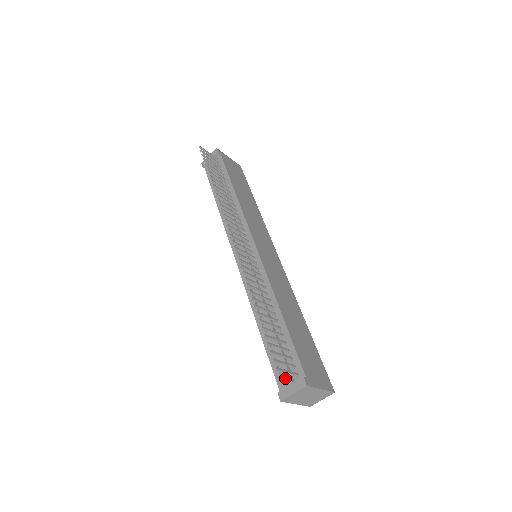
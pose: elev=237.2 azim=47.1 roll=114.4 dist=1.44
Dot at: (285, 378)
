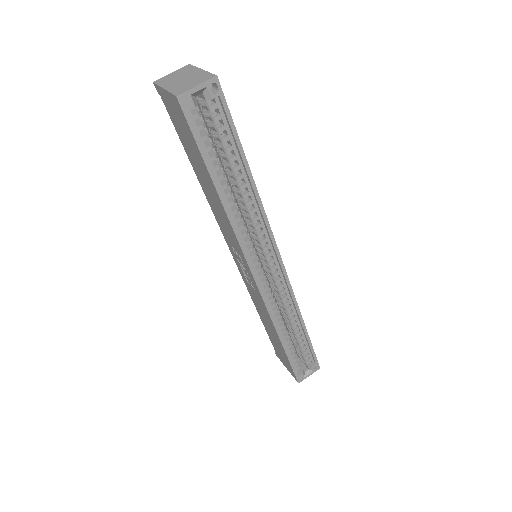
Dot at: occluded
